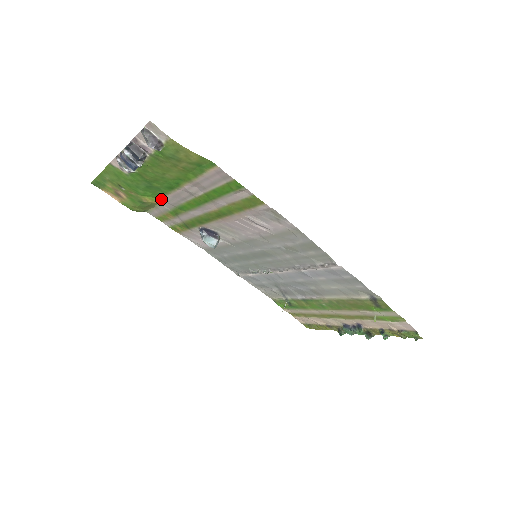
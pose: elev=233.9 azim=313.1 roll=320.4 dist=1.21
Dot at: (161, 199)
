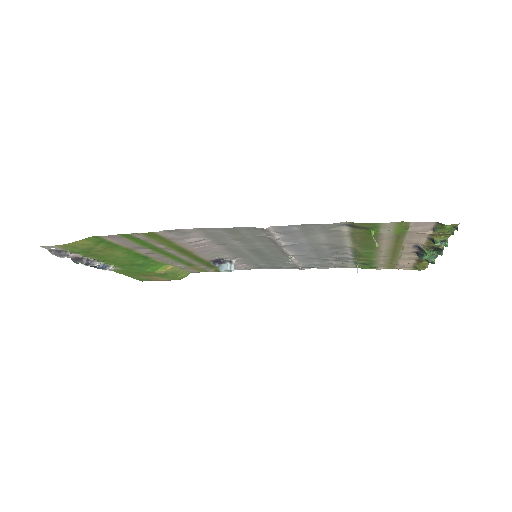
Dot at: (167, 264)
